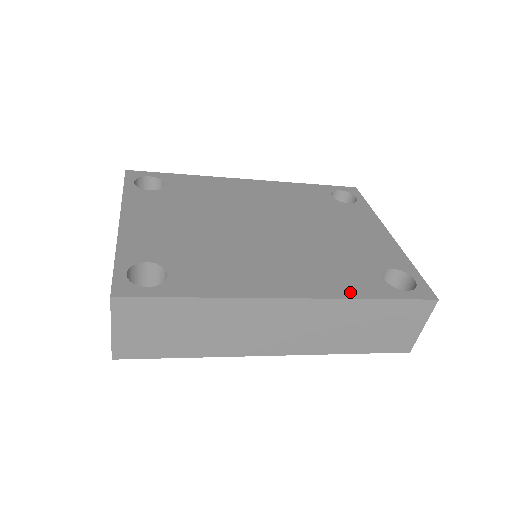
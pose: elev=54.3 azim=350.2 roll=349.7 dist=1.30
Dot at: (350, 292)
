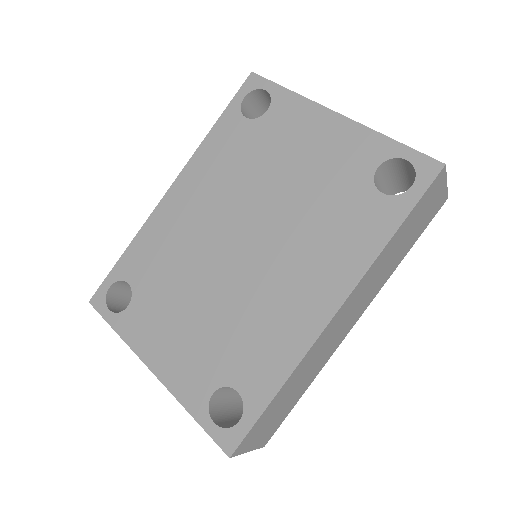
Dot at: (371, 248)
